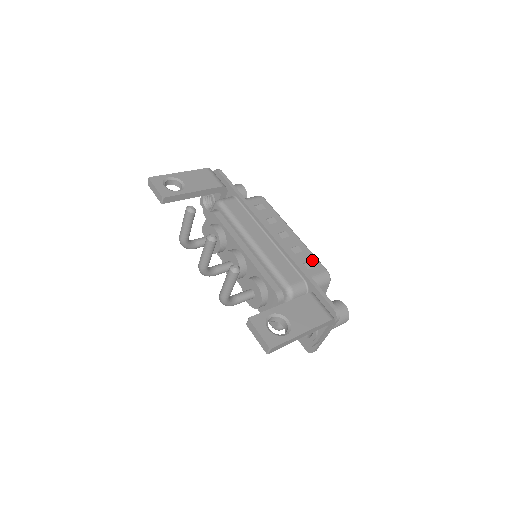
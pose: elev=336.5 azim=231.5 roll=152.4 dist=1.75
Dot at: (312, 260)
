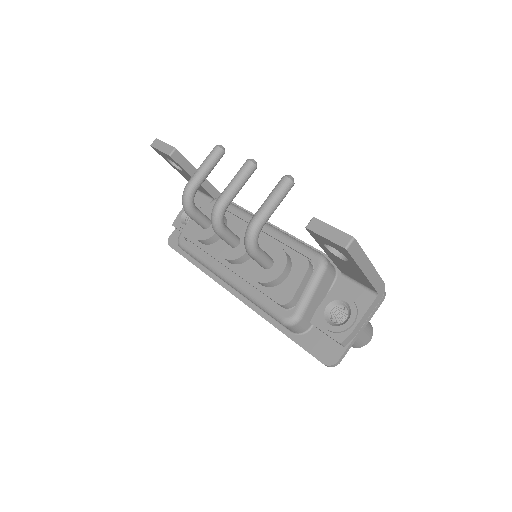
Dot at: occluded
